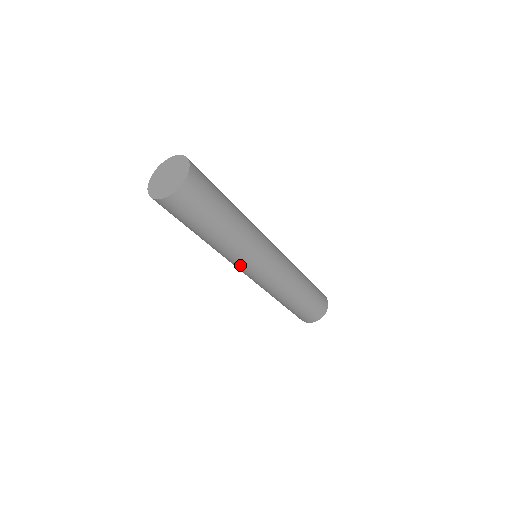
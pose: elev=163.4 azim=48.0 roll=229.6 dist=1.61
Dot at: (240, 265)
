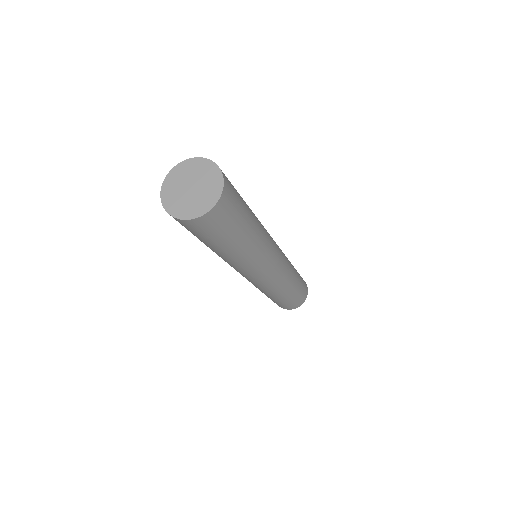
Dot at: (235, 269)
